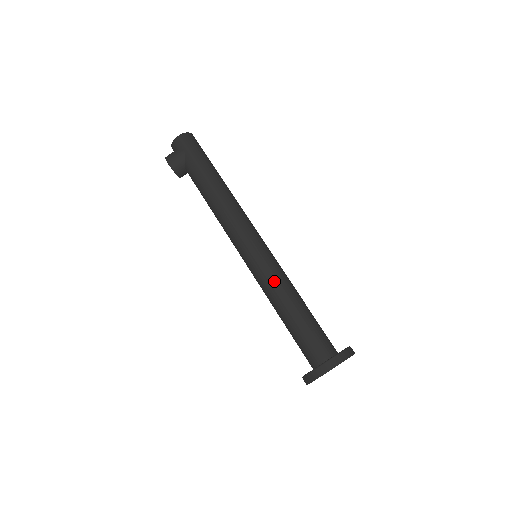
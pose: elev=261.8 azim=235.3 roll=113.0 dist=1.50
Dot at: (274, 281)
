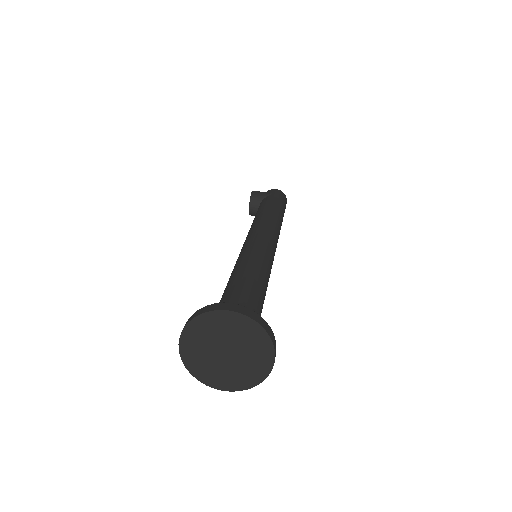
Dot at: (255, 258)
